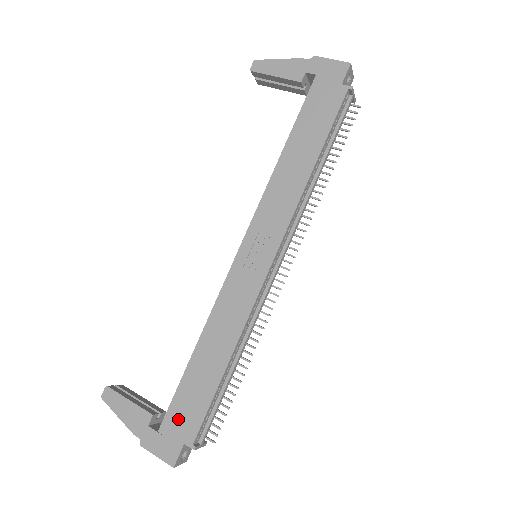
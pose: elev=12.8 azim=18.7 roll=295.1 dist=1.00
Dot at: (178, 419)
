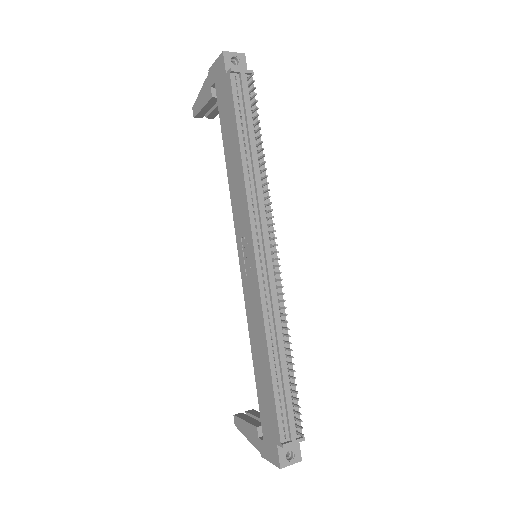
Dot at: (267, 424)
